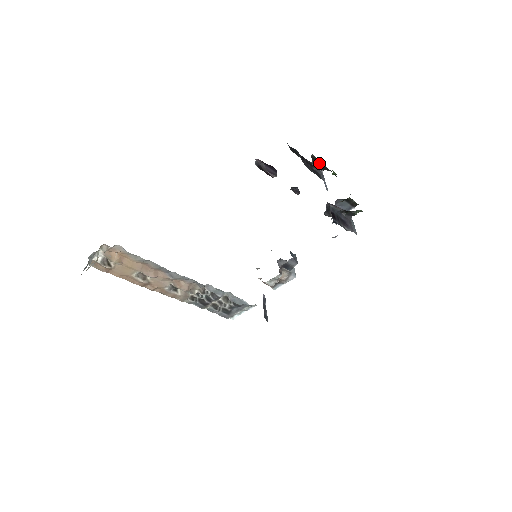
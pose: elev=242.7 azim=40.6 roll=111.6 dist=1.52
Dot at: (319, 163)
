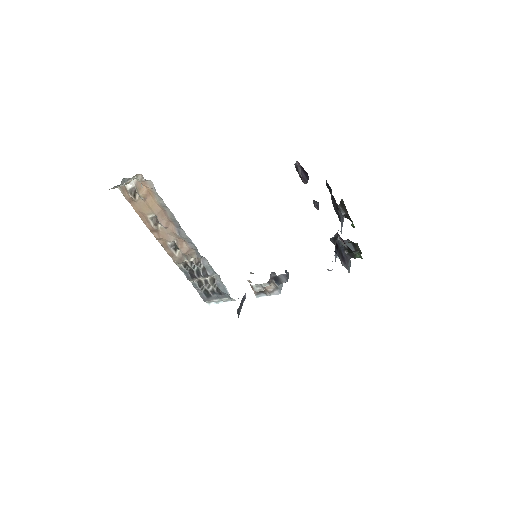
Dot at: (344, 209)
